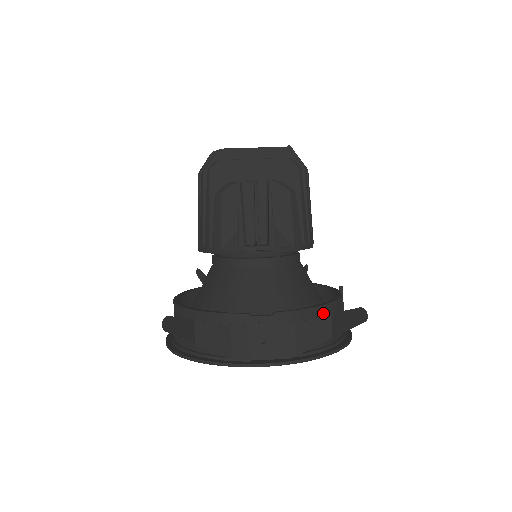
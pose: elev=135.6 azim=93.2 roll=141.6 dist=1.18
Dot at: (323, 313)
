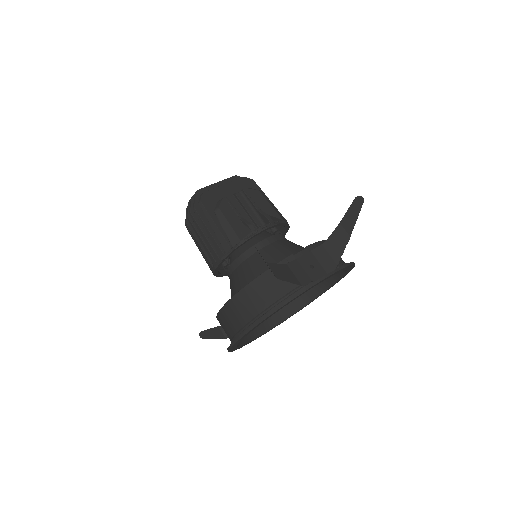
Dot at: occluded
